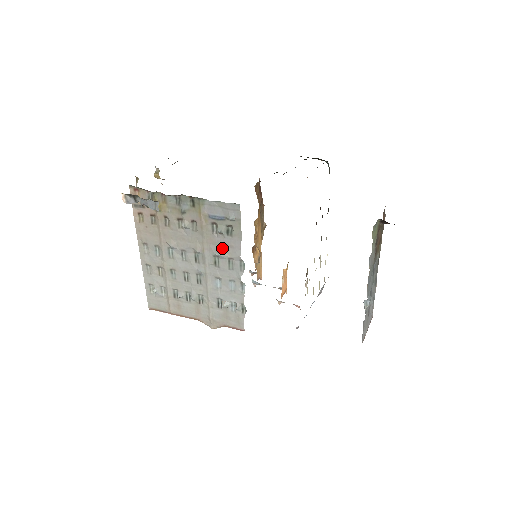
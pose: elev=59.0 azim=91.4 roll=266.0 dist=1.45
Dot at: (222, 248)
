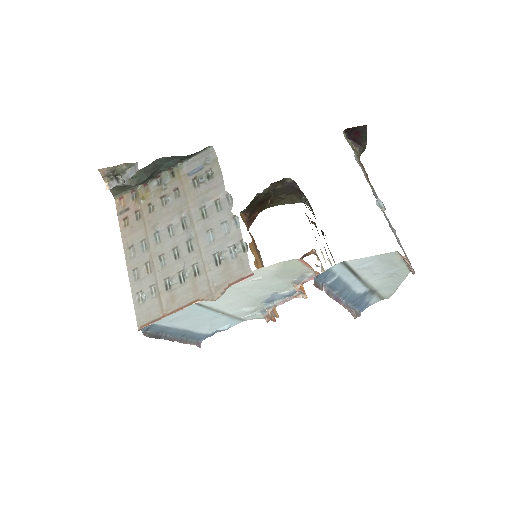
Dot at: (206, 195)
